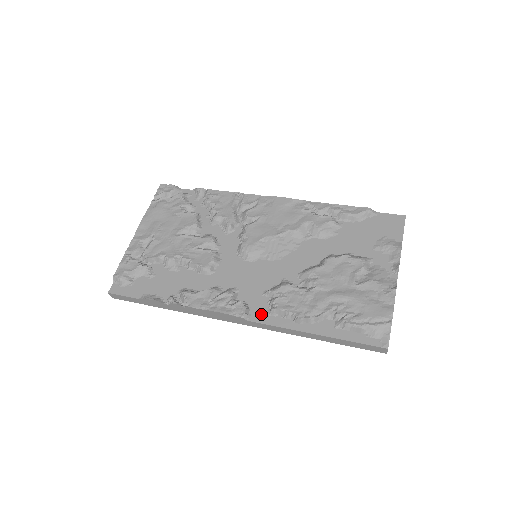
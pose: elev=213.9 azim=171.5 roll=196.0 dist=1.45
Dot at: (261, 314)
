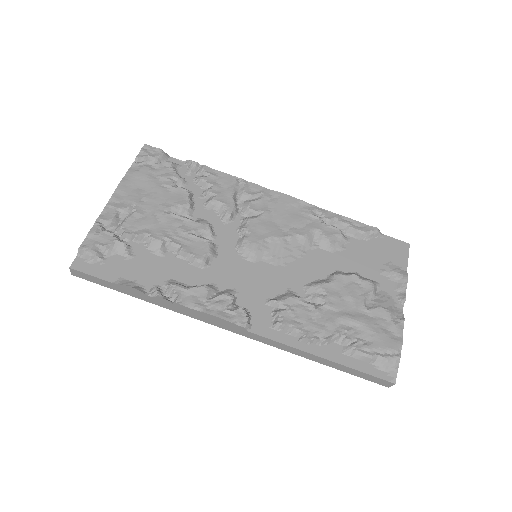
Dot at: (263, 326)
